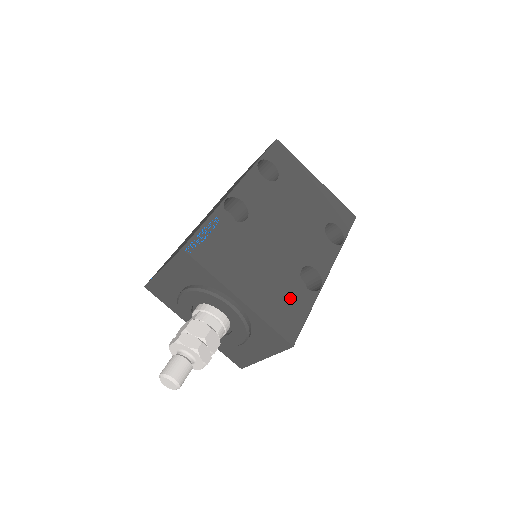
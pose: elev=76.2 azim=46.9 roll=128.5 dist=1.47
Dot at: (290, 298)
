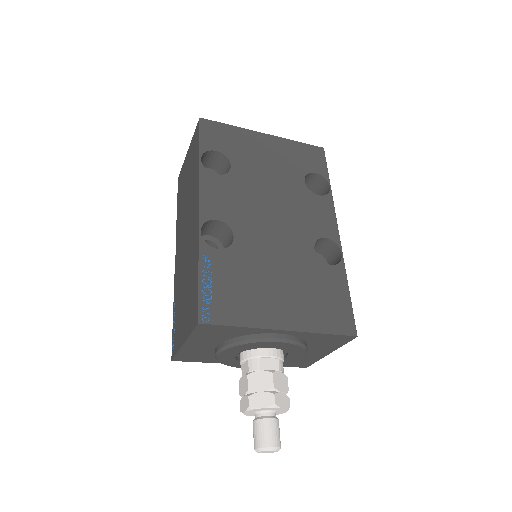
Dot at: (324, 289)
